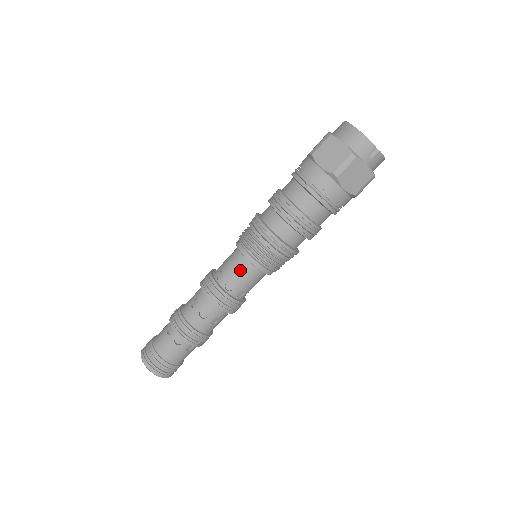
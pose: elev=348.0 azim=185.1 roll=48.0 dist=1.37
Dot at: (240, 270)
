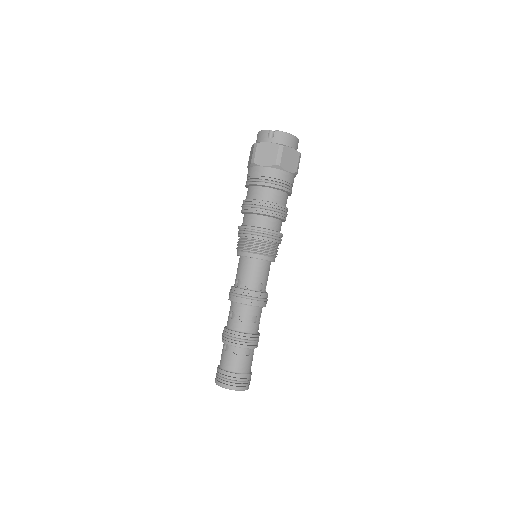
Dot at: (240, 267)
